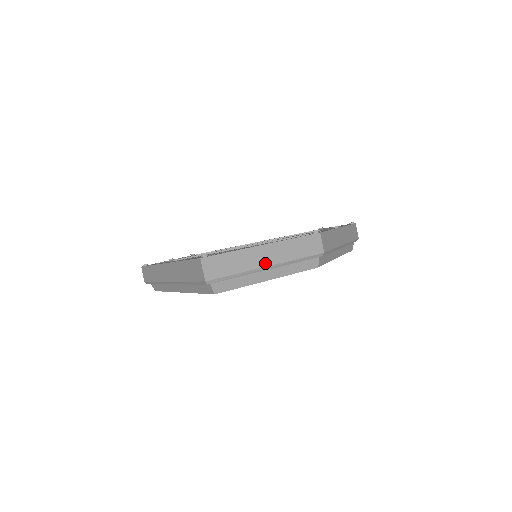
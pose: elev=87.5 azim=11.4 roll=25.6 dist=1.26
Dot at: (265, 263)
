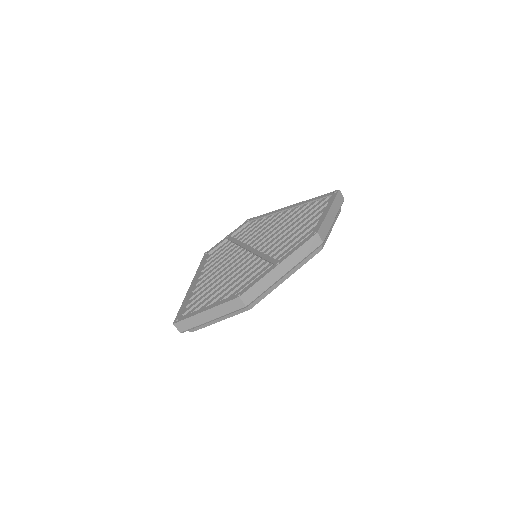
Dot at: (209, 319)
